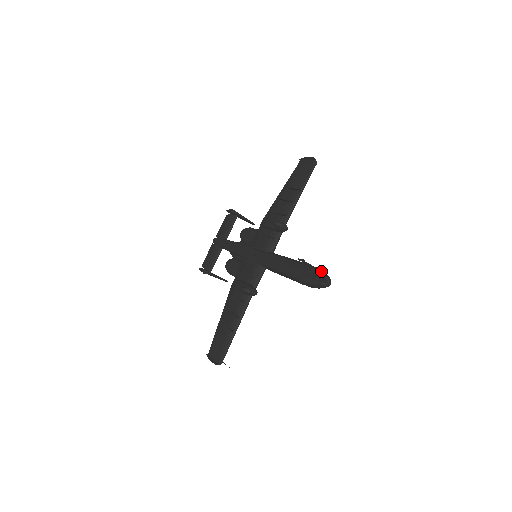
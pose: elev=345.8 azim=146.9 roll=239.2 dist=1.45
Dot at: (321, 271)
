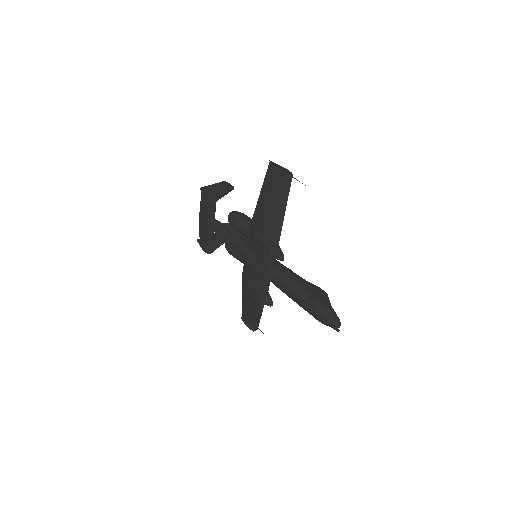
Dot at: (330, 318)
